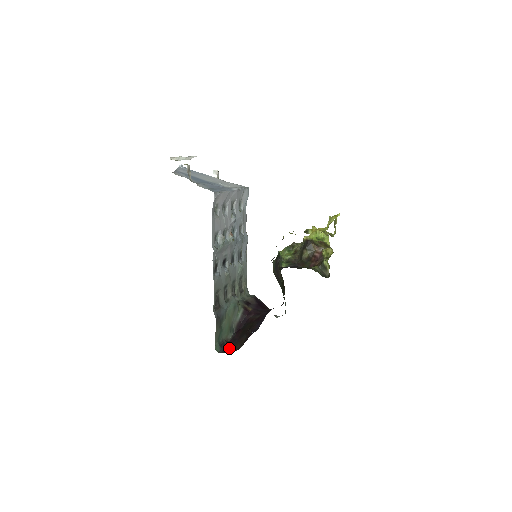
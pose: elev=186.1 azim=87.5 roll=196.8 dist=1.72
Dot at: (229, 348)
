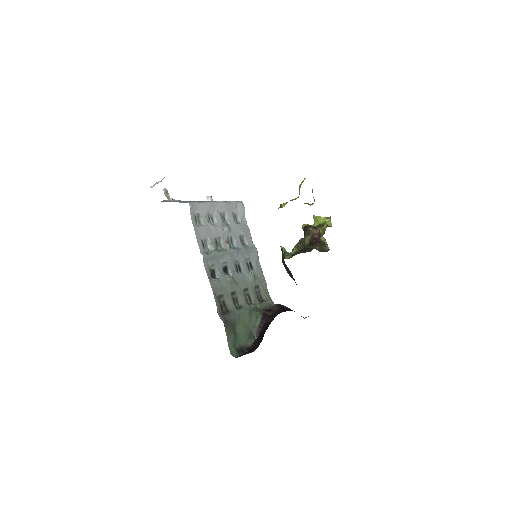
Dot at: (248, 352)
